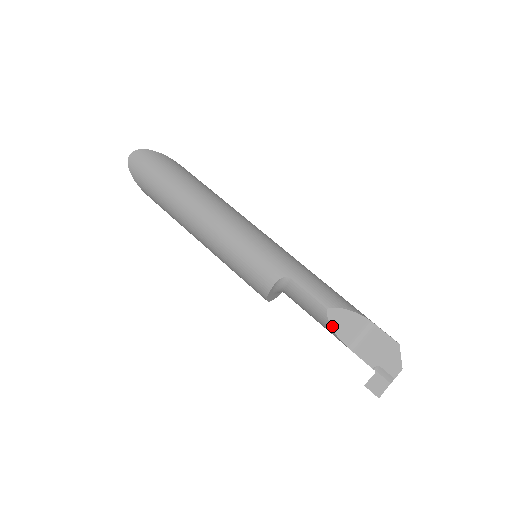
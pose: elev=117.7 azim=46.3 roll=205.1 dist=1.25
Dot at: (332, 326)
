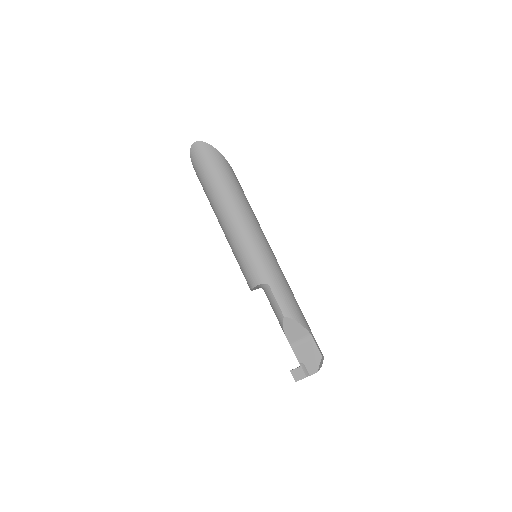
Dot at: (284, 328)
